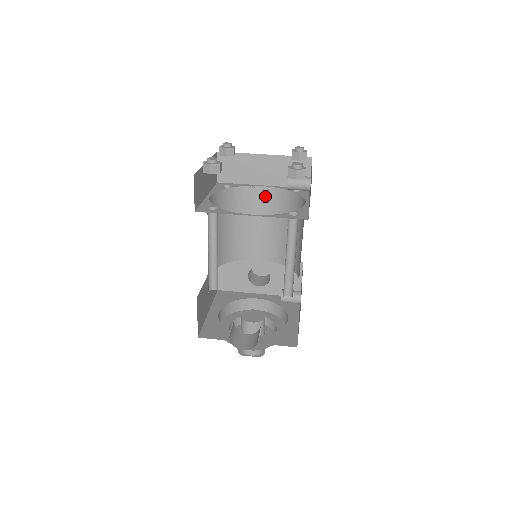
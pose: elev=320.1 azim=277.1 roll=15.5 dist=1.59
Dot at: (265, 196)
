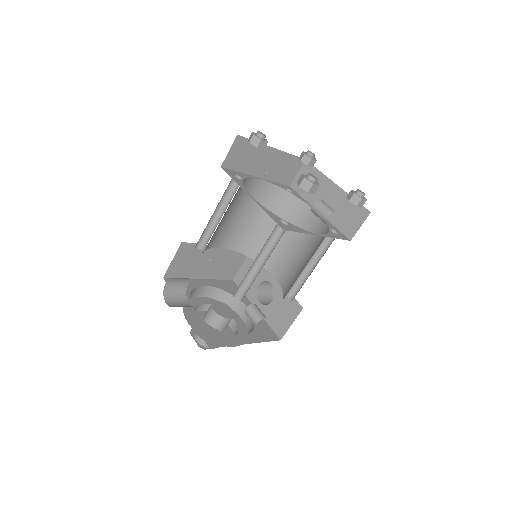
Dot at: (313, 222)
